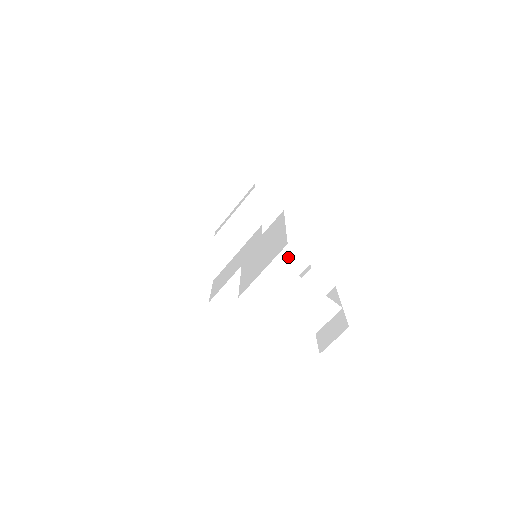
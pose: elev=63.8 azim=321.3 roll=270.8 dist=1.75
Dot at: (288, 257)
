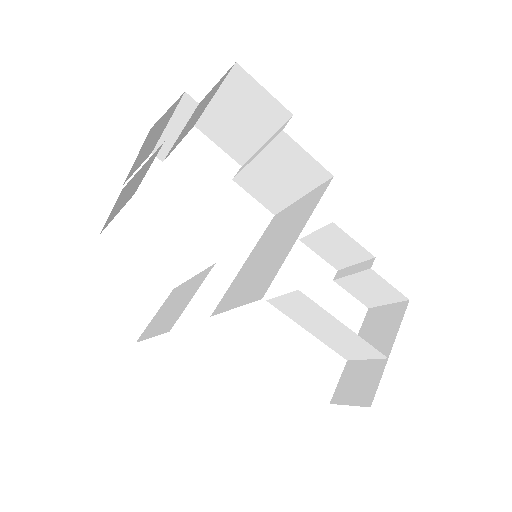
Dot at: (340, 238)
